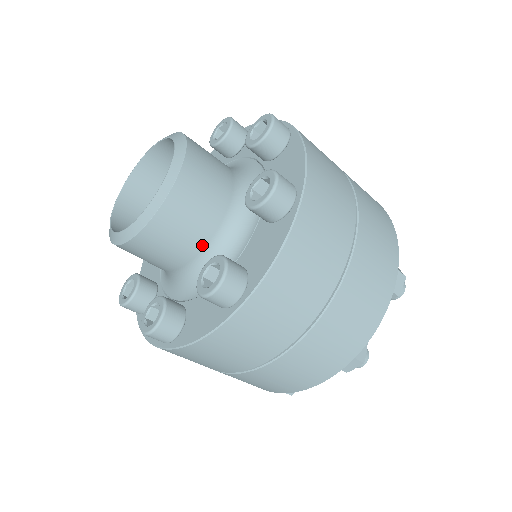
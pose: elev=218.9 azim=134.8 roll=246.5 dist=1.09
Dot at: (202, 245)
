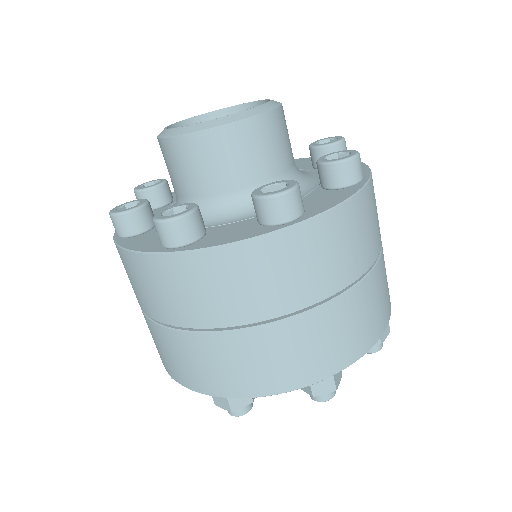
Dot at: (205, 193)
